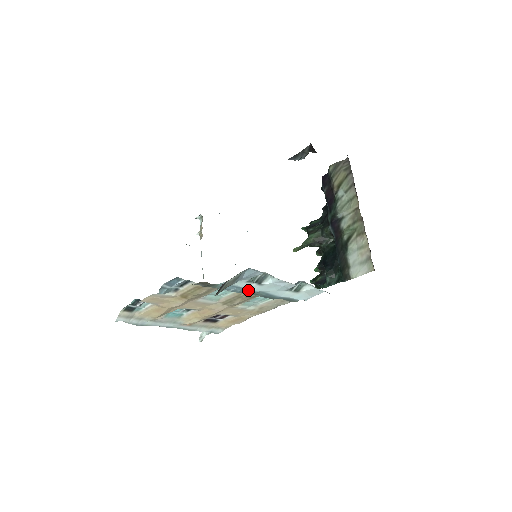
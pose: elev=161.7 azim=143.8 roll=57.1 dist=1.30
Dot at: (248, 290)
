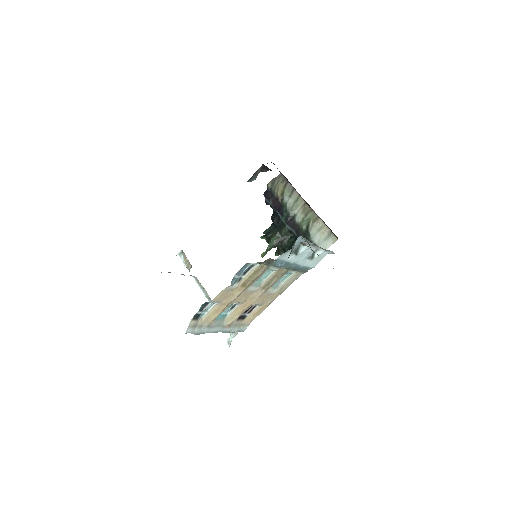
Dot at: (288, 263)
